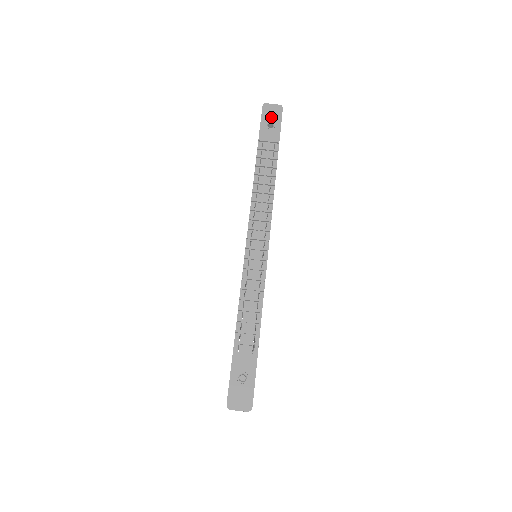
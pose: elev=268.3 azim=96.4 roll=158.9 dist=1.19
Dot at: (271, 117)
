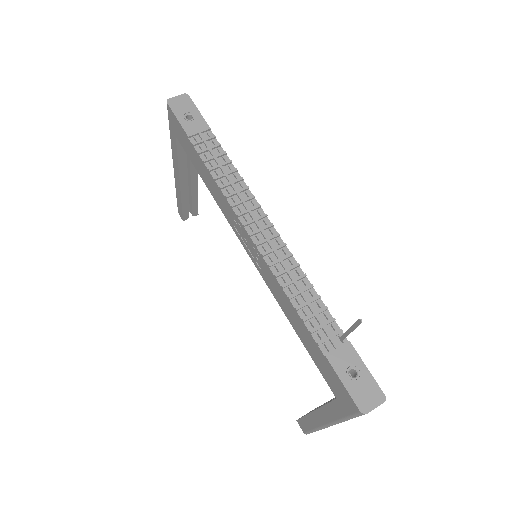
Dot at: (184, 109)
